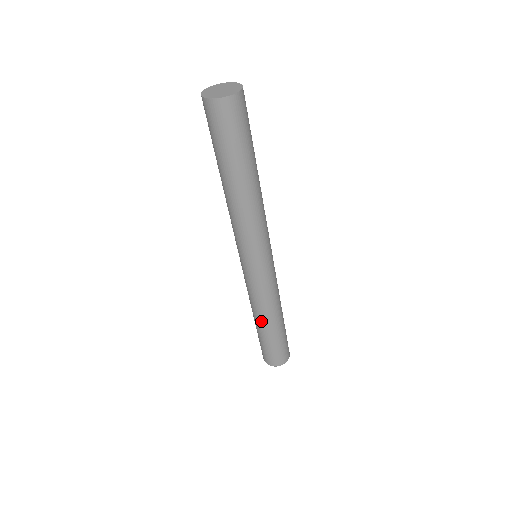
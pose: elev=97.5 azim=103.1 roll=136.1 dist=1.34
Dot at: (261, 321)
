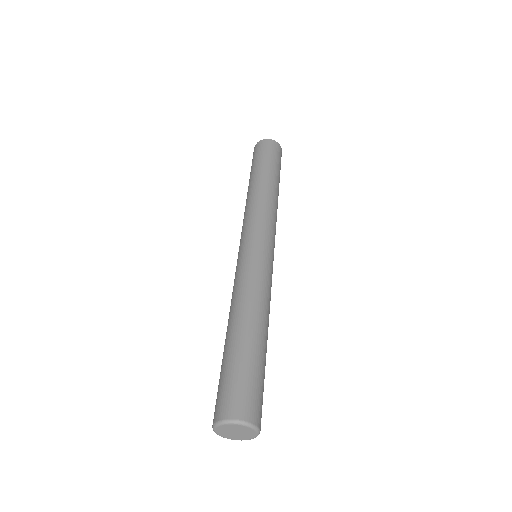
Dot at: (235, 319)
